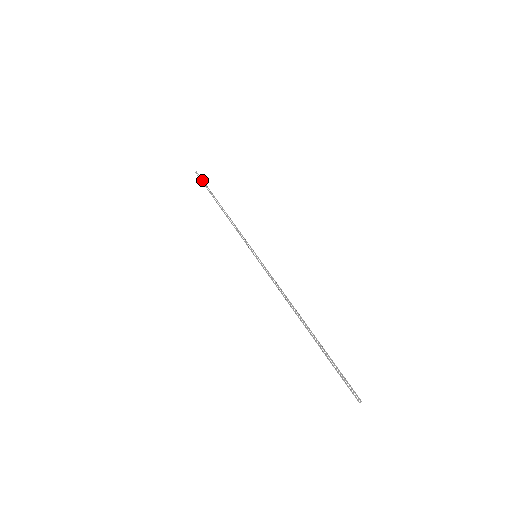
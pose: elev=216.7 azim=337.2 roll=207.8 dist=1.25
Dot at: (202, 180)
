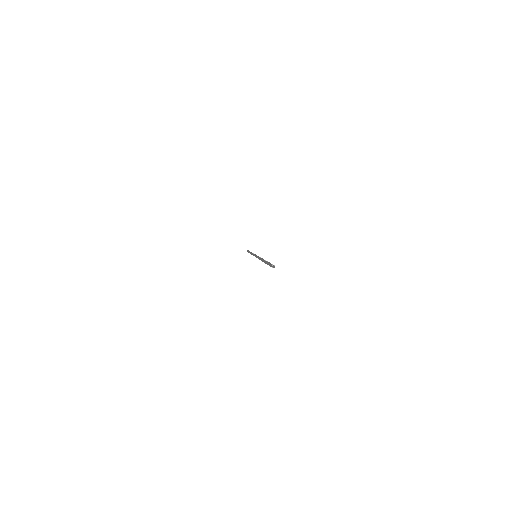
Dot at: (248, 251)
